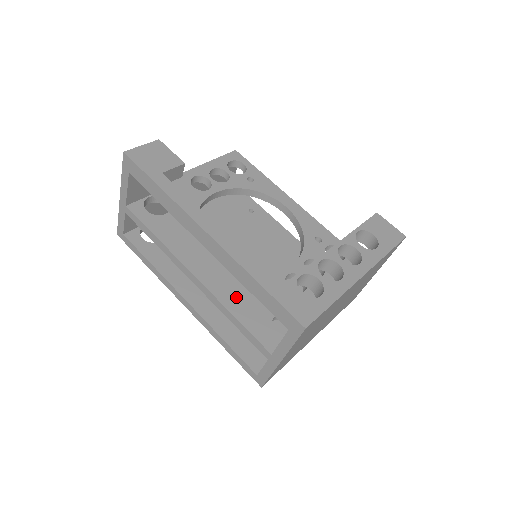
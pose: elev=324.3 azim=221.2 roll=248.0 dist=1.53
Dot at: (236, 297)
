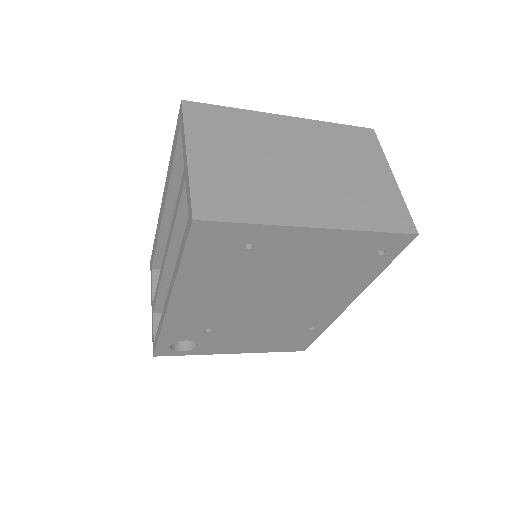
Dot at: occluded
